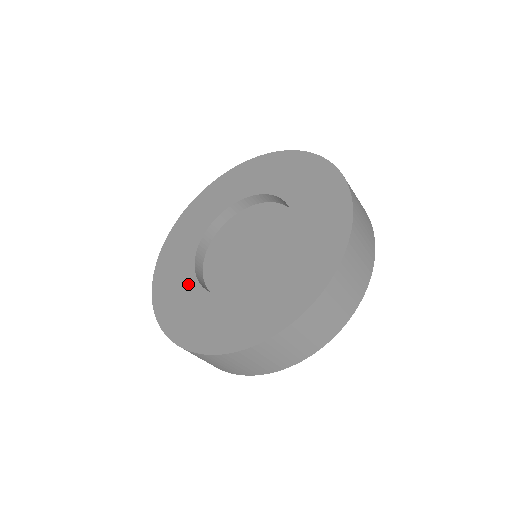
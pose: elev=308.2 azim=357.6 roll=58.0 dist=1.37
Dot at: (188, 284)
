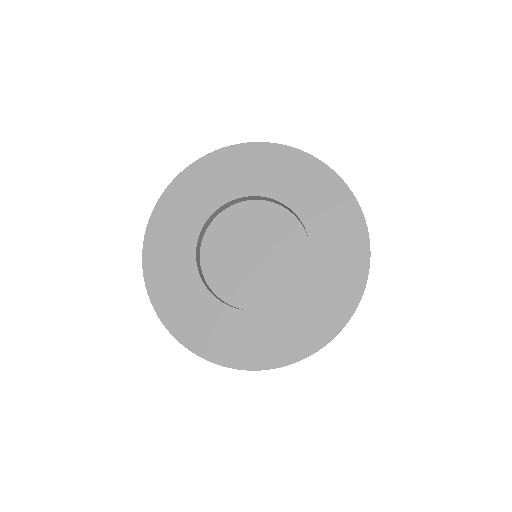
Dot at: (232, 319)
